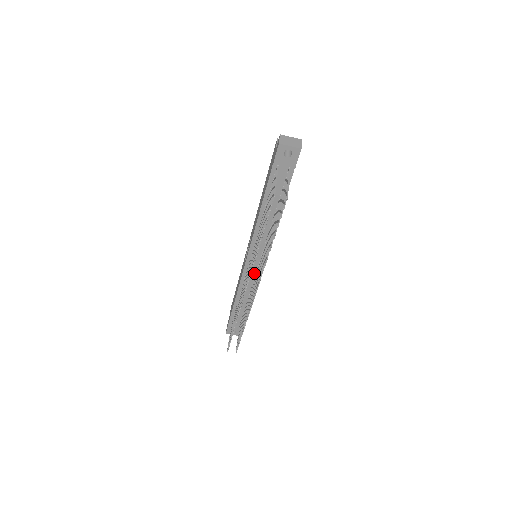
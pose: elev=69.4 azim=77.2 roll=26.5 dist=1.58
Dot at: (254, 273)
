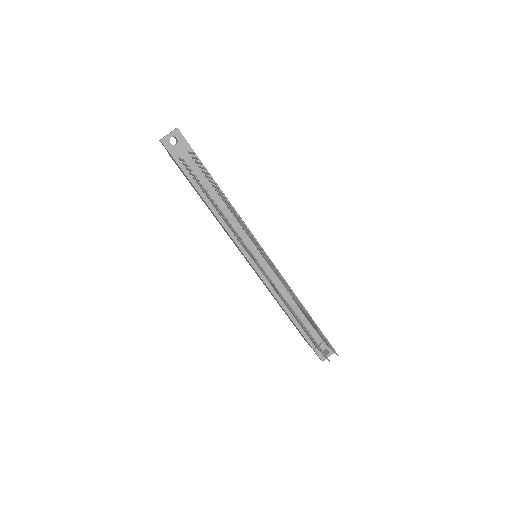
Dot at: (271, 271)
